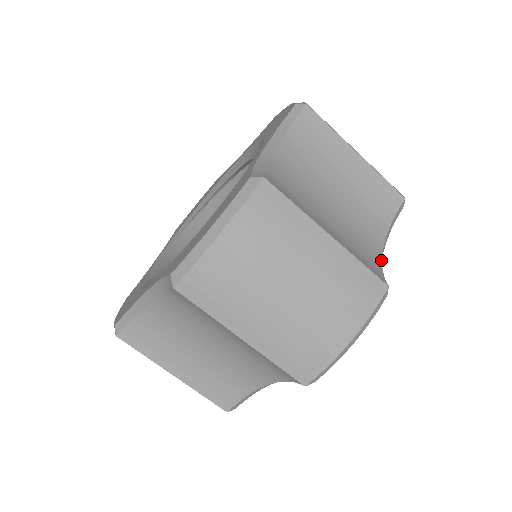
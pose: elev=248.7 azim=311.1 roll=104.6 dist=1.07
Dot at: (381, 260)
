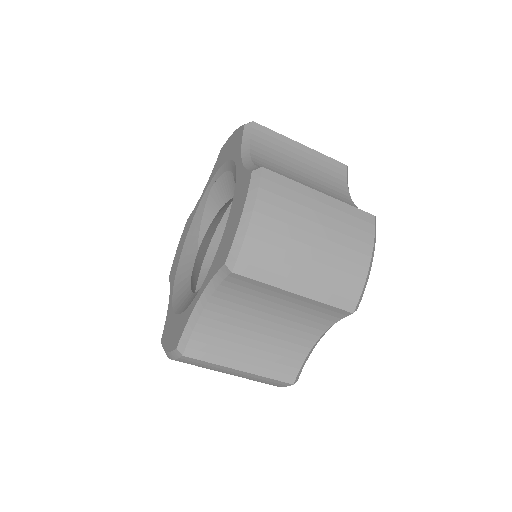
Dot at: (308, 353)
